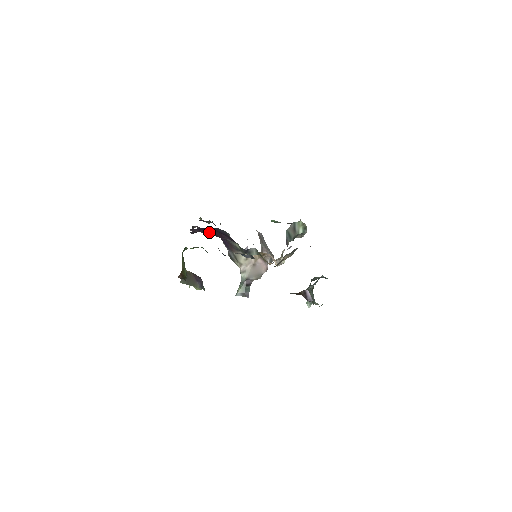
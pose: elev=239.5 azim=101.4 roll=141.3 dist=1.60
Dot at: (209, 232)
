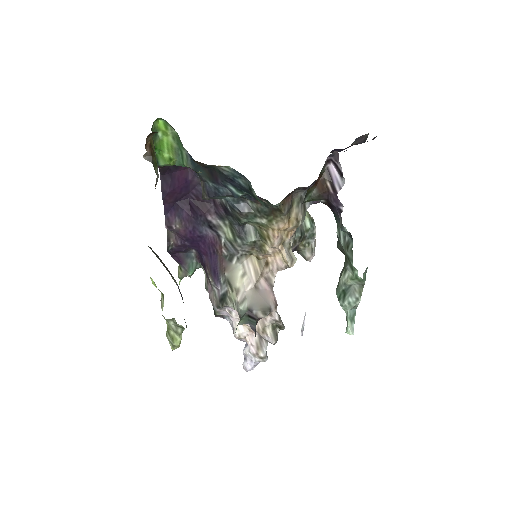
Dot at: (190, 214)
